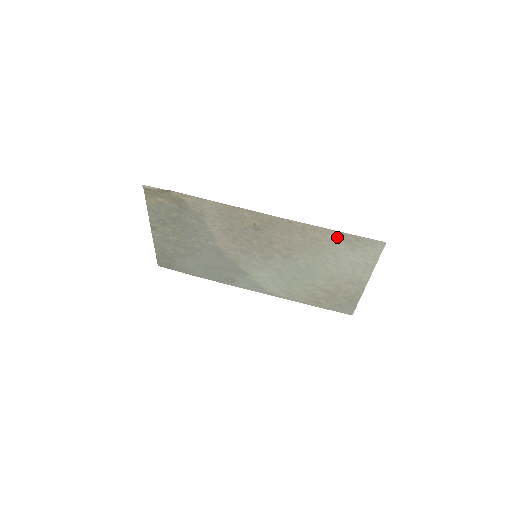
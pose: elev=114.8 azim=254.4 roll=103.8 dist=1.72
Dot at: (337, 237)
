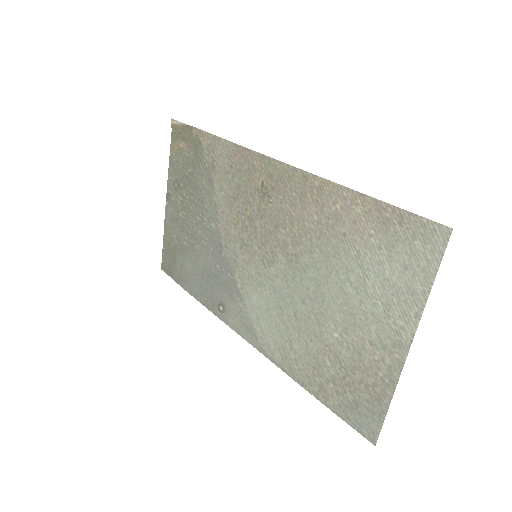
Dot at: (368, 213)
